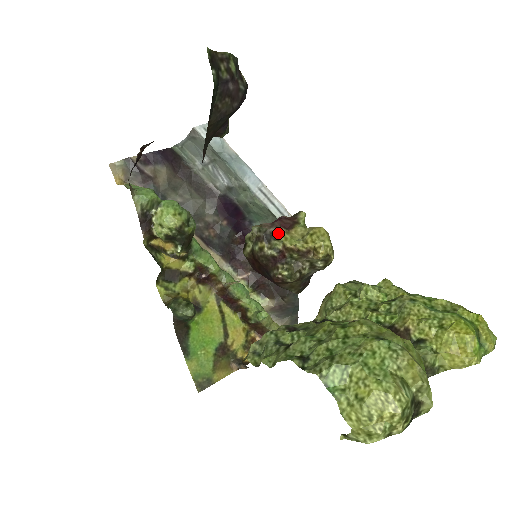
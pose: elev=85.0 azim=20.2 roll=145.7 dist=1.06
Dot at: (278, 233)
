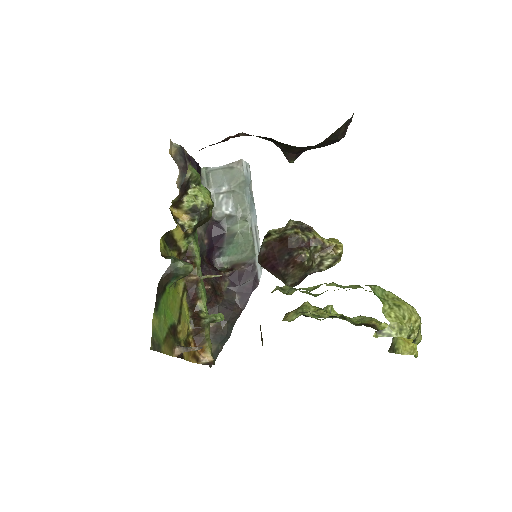
Dot at: (311, 229)
